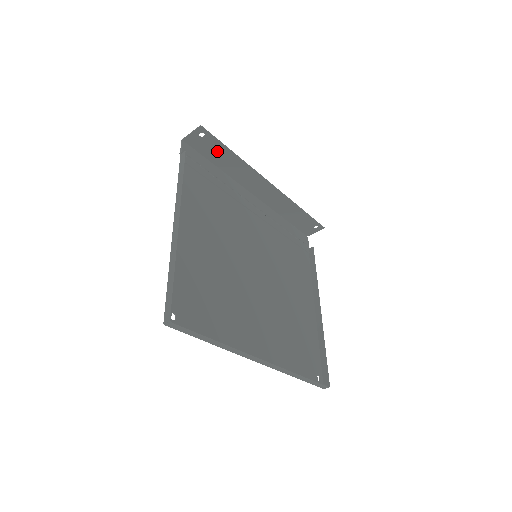
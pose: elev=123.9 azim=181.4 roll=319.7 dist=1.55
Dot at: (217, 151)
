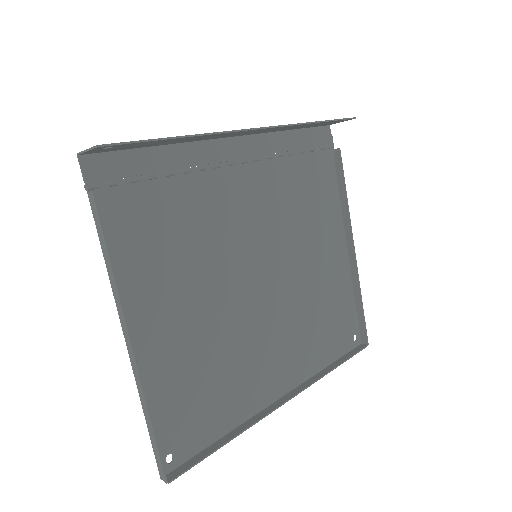
Dot at: (147, 143)
